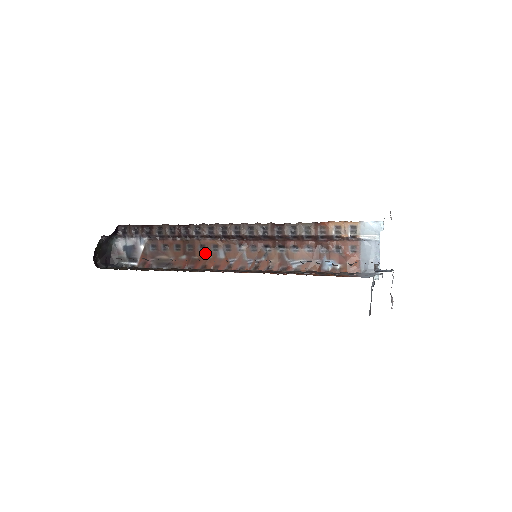
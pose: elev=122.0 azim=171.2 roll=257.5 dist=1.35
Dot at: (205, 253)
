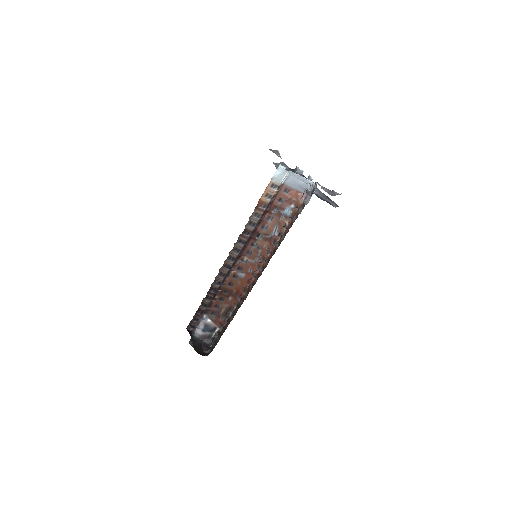
Dot at: (235, 284)
